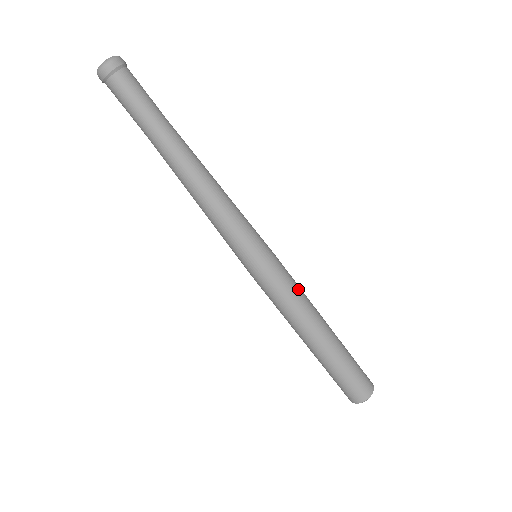
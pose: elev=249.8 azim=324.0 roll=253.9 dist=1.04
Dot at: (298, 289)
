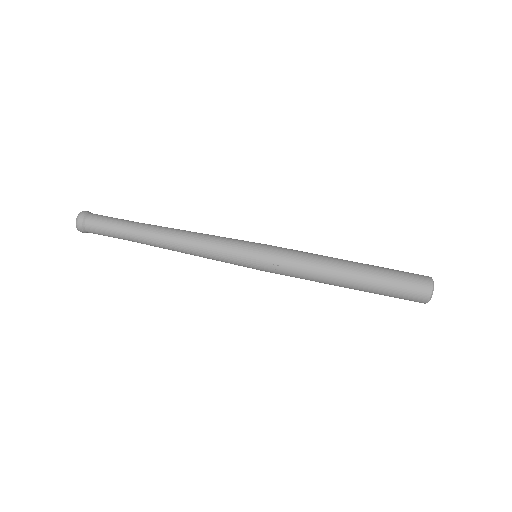
Dot at: occluded
